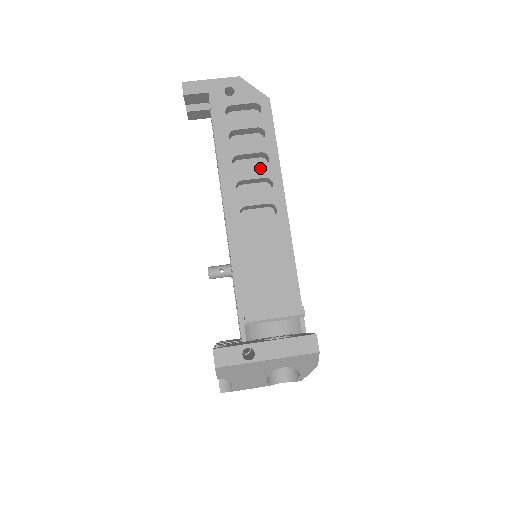
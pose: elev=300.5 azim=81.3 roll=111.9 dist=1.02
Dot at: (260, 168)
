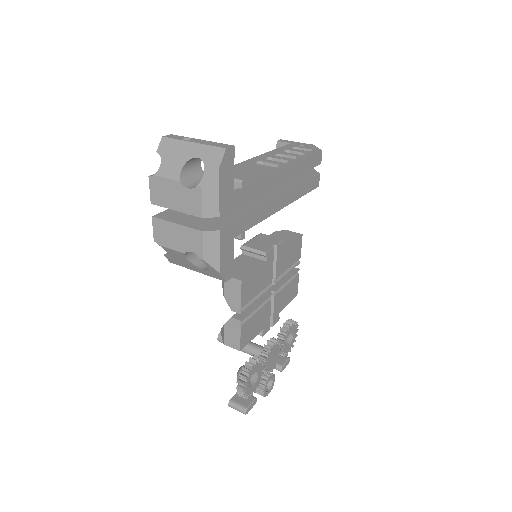
Dot at: (288, 158)
